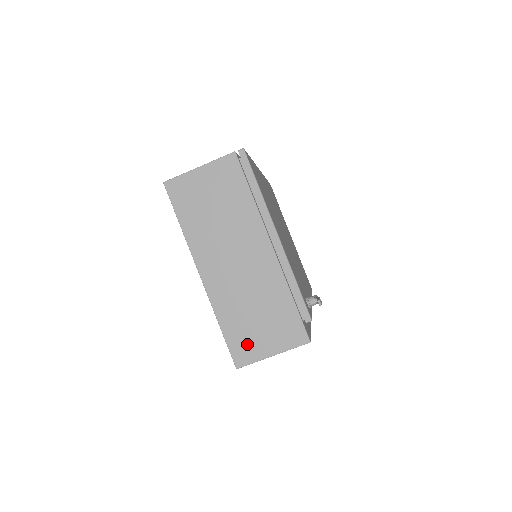
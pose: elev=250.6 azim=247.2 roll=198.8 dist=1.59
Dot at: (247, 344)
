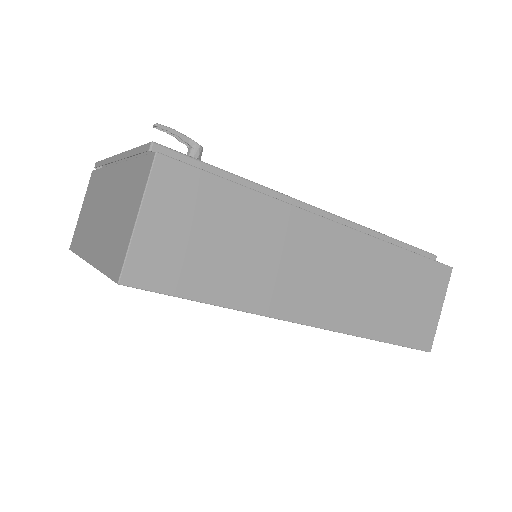
Dot at: (119, 248)
